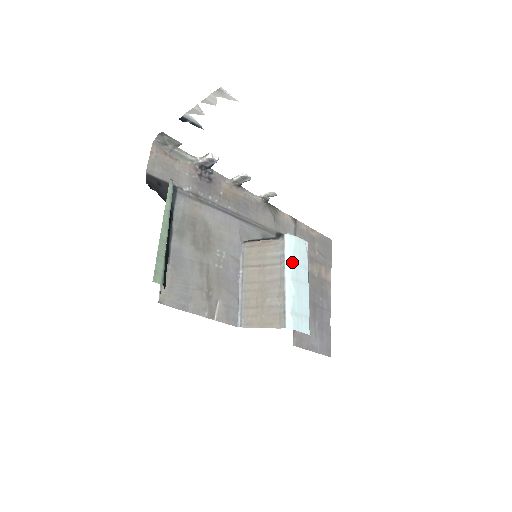
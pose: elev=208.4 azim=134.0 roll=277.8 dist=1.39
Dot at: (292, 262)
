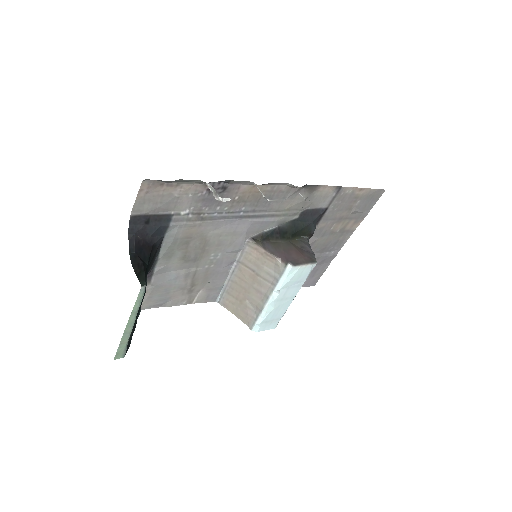
Dot at: (283, 288)
